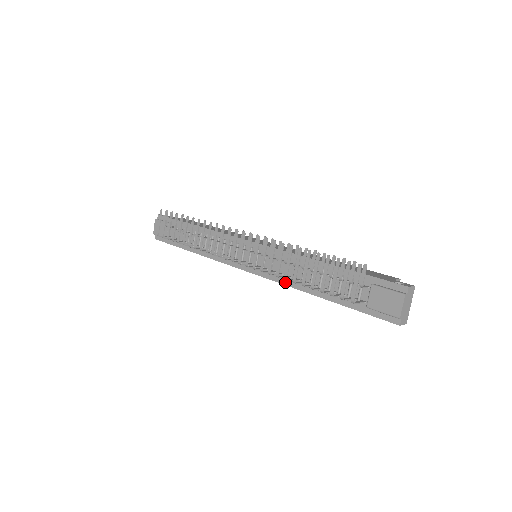
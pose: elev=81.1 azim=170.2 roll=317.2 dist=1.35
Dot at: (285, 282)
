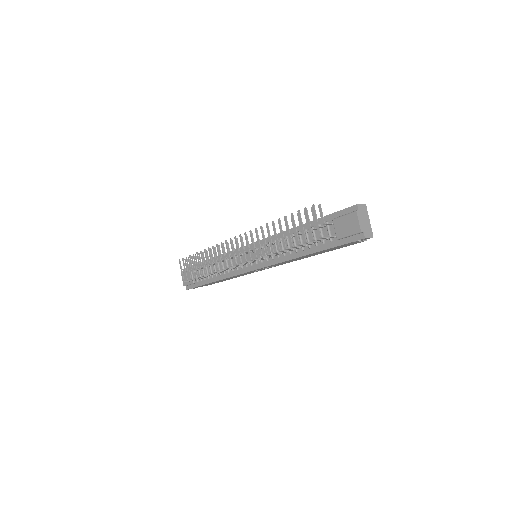
Dot at: (279, 260)
